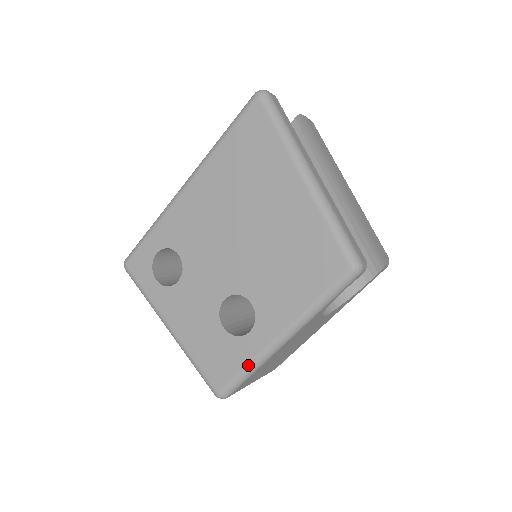
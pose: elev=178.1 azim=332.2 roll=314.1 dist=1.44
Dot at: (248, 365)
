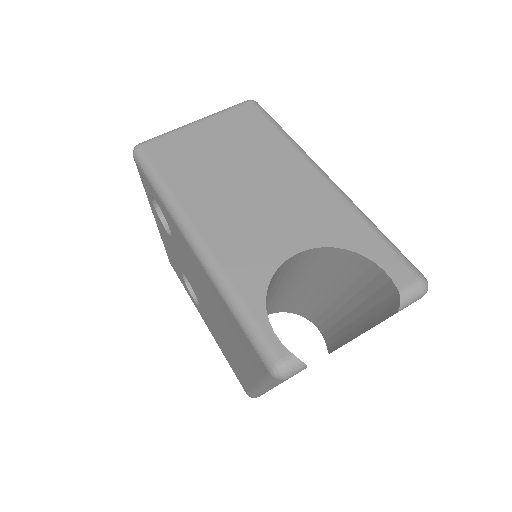
Dot at: (187, 292)
